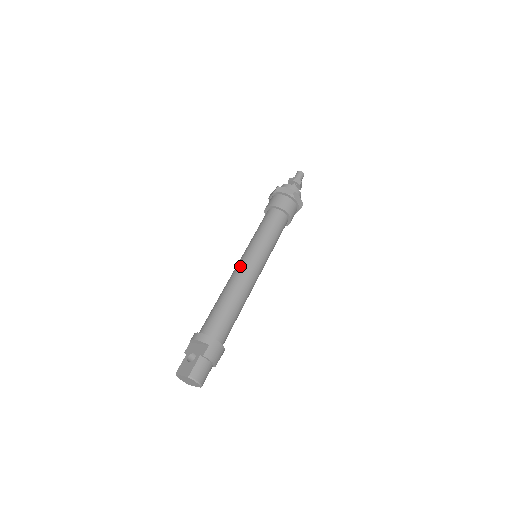
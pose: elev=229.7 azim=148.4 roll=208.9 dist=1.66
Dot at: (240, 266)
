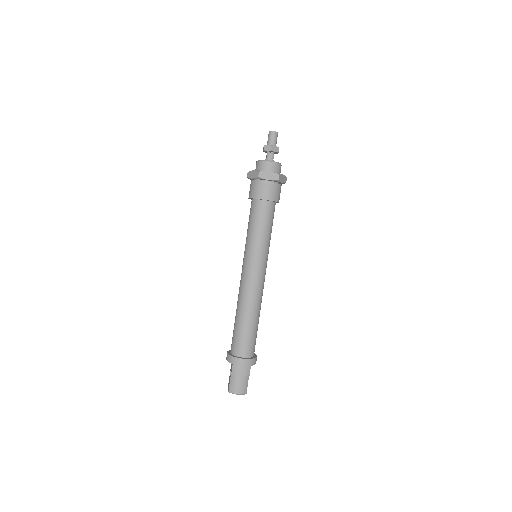
Dot at: occluded
